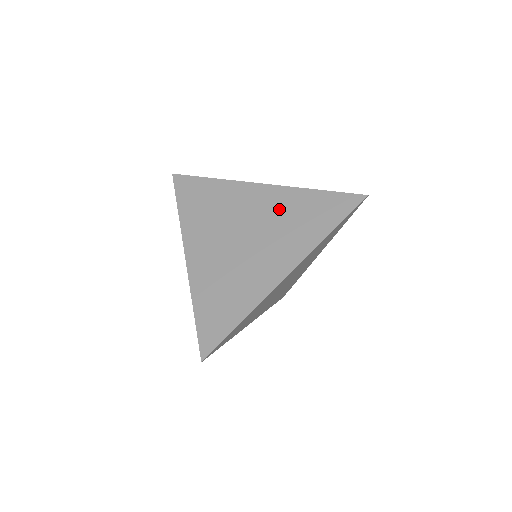
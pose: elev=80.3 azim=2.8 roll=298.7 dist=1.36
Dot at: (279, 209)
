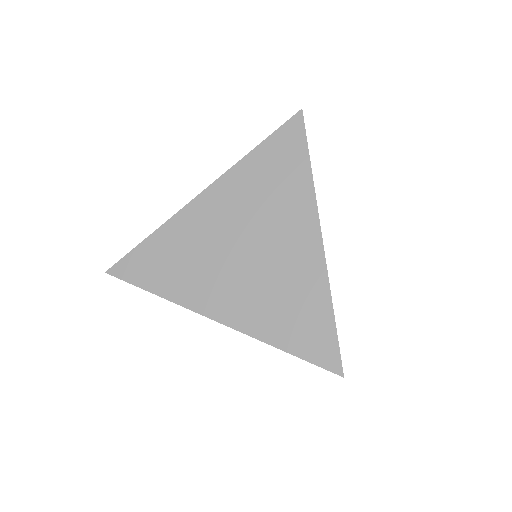
Dot at: (244, 196)
